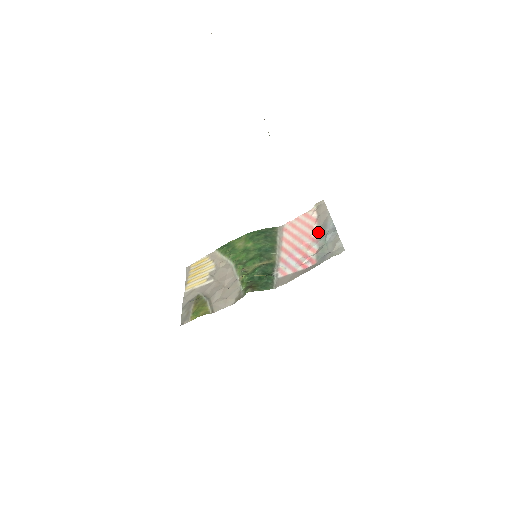
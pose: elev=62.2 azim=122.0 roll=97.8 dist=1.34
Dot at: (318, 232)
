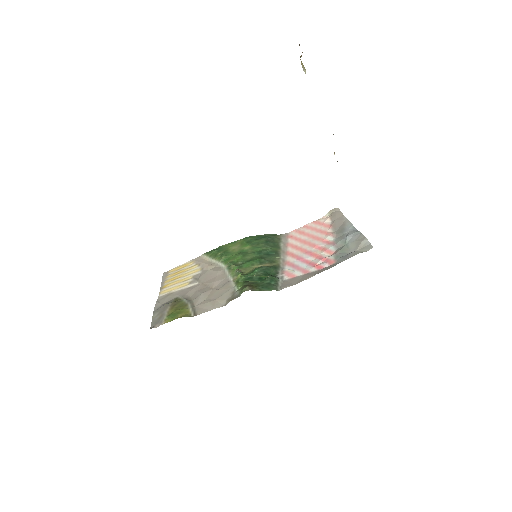
Dot at: (334, 235)
